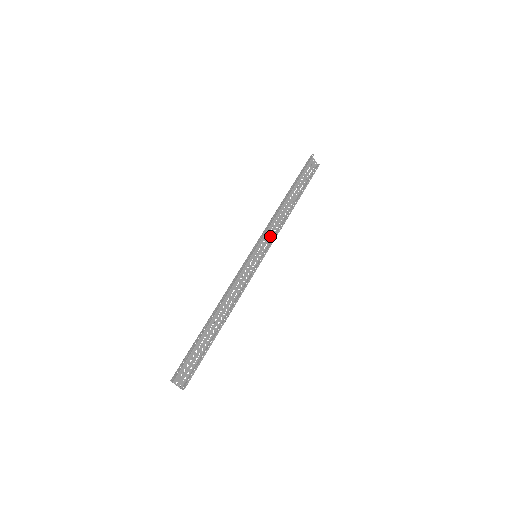
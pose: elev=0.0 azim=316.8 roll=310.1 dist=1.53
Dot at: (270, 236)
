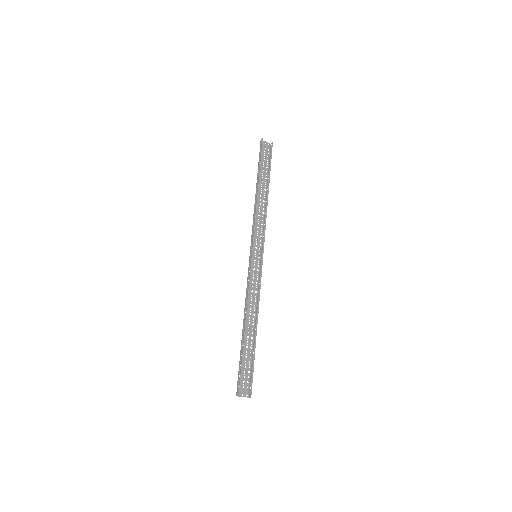
Dot at: (260, 232)
